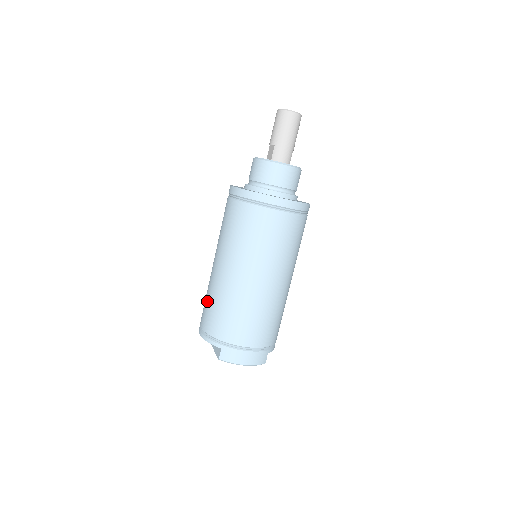
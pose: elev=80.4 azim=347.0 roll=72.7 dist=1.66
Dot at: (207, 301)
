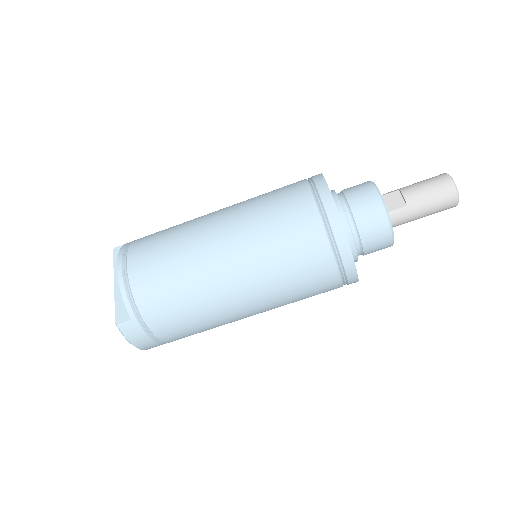
Dot at: (166, 256)
